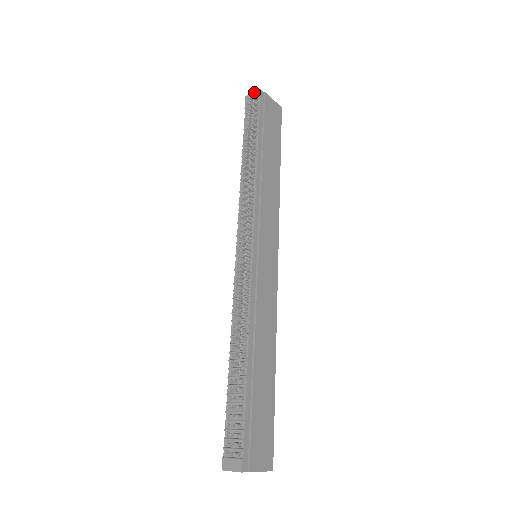
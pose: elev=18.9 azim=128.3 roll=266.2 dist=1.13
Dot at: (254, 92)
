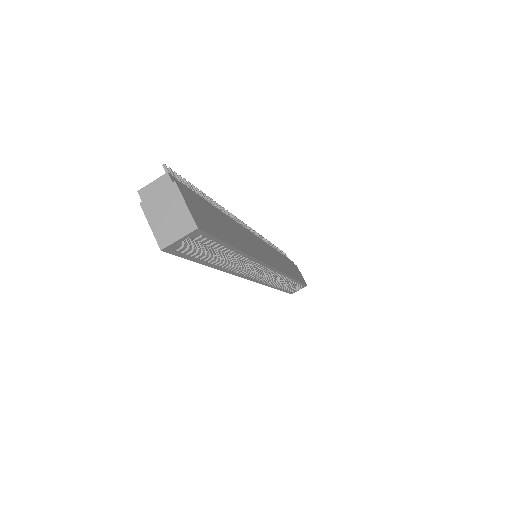
Dot at: occluded
